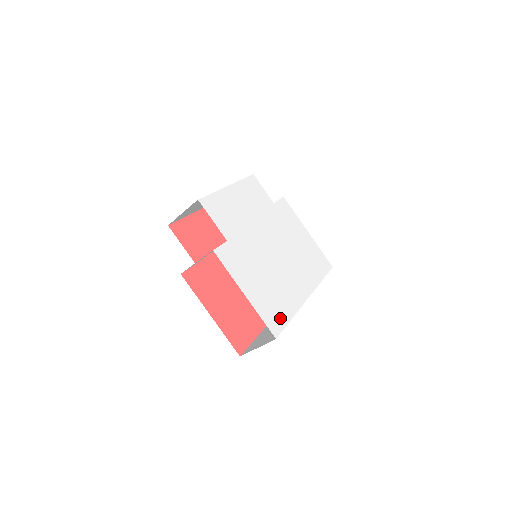
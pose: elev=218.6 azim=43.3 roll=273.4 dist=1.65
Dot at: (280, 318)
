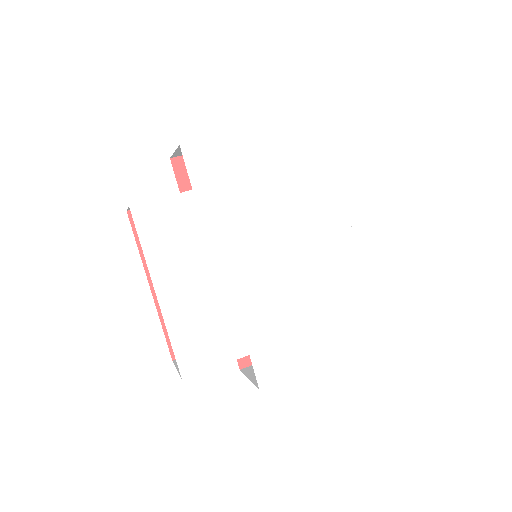
Dot at: (361, 316)
